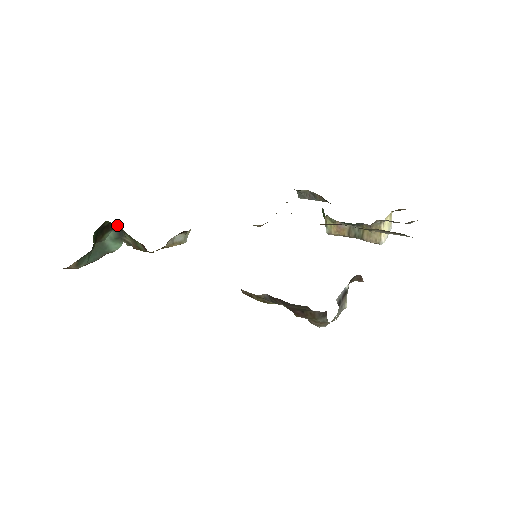
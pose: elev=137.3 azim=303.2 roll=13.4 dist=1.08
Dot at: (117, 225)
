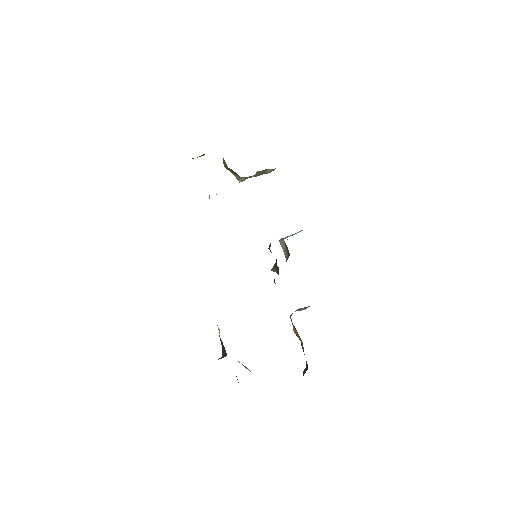
Dot at: occluded
